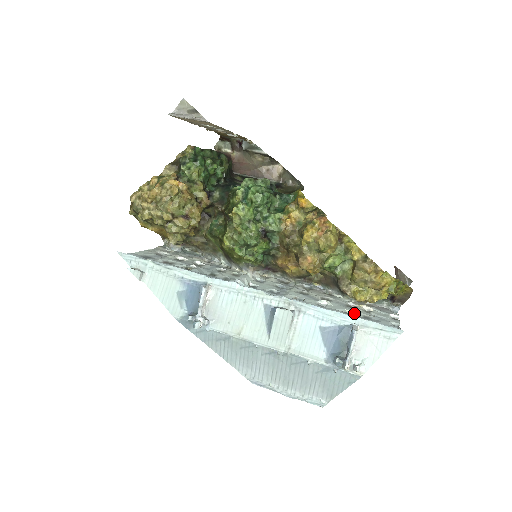
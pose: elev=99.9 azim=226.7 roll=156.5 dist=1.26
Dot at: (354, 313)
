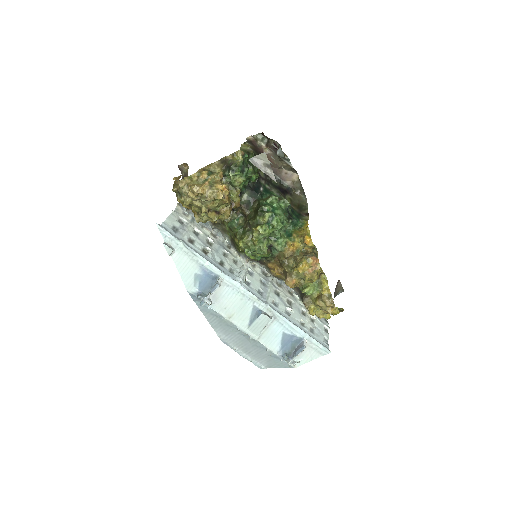
Dot at: (306, 324)
